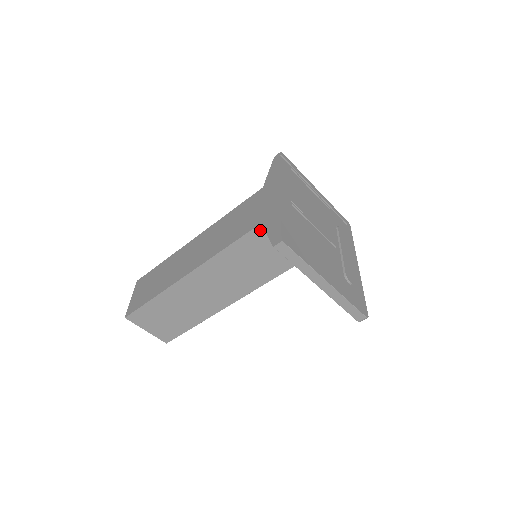
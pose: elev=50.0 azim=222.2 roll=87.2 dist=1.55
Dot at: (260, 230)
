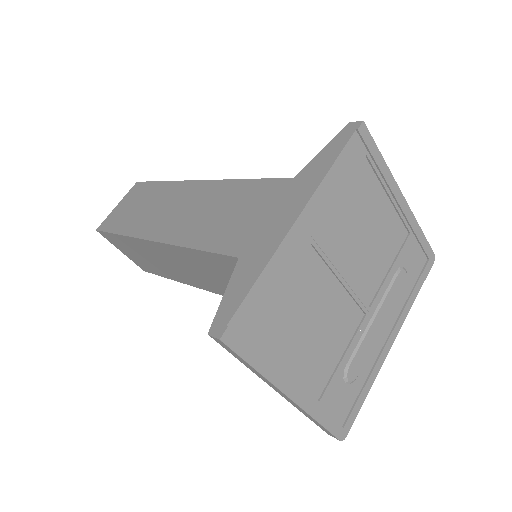
Dot at: occluded
